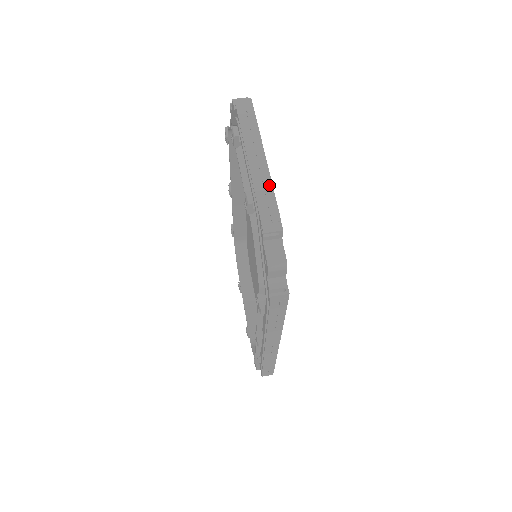
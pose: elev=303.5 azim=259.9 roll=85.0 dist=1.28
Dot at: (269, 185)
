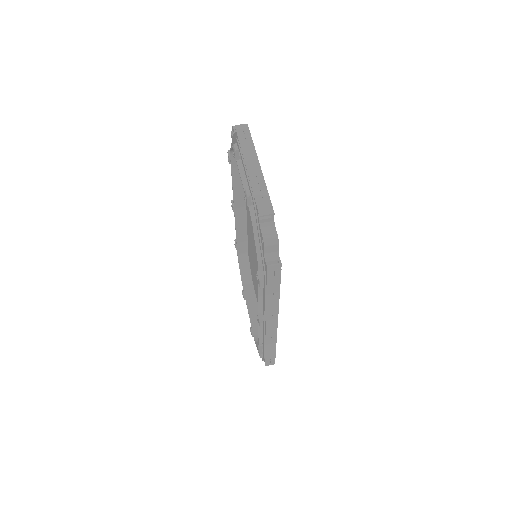
Dot at: (263, 183)
